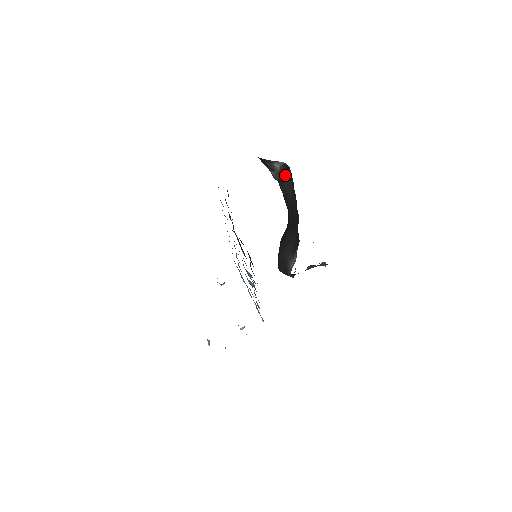
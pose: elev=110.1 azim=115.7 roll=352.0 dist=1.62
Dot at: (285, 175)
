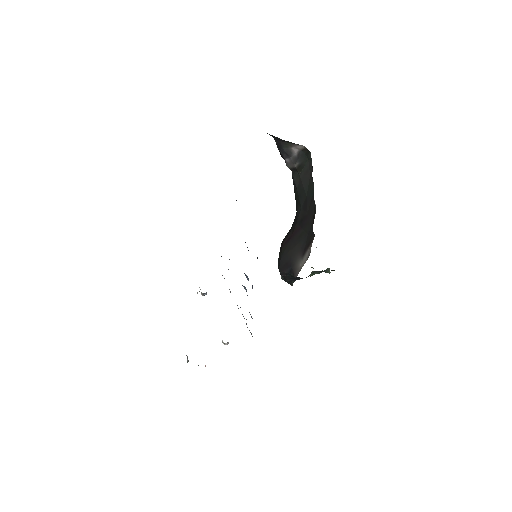
Dot at: (303, 162)
